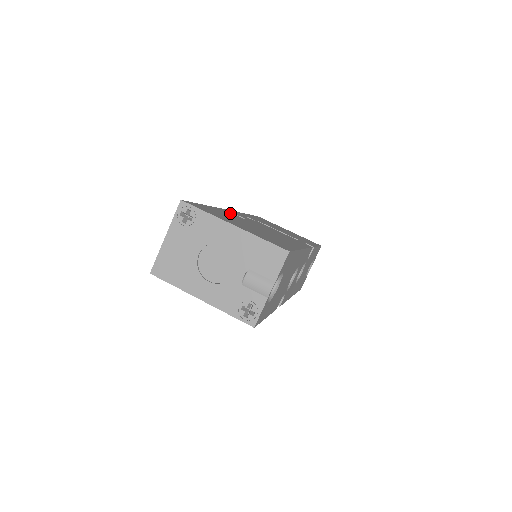
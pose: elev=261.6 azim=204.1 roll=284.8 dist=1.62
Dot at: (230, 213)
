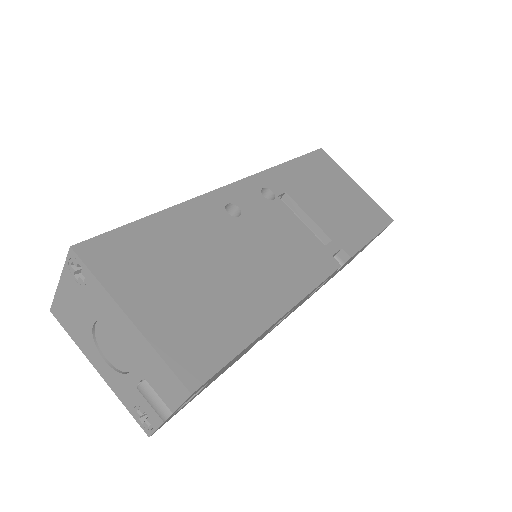
Dot at: (210, 210)
